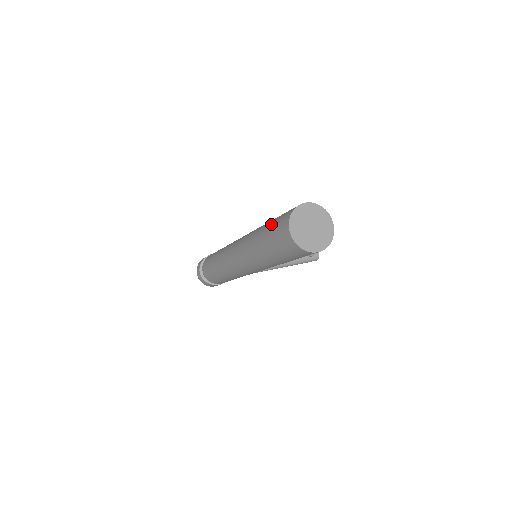
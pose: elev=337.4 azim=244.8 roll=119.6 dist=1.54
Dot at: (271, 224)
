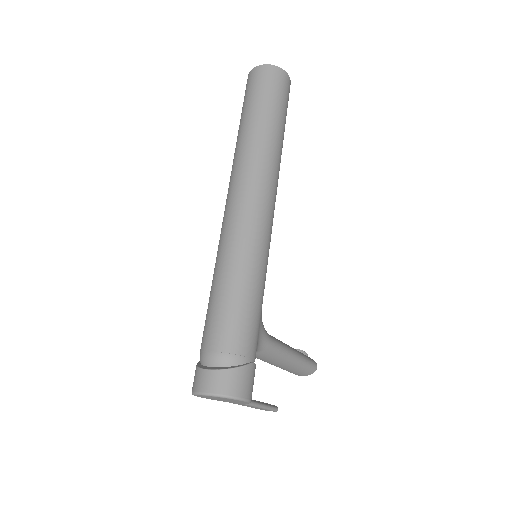
Dot at: (243, 106)
